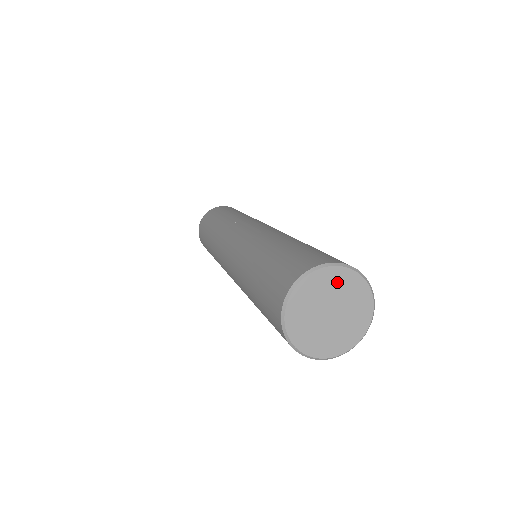
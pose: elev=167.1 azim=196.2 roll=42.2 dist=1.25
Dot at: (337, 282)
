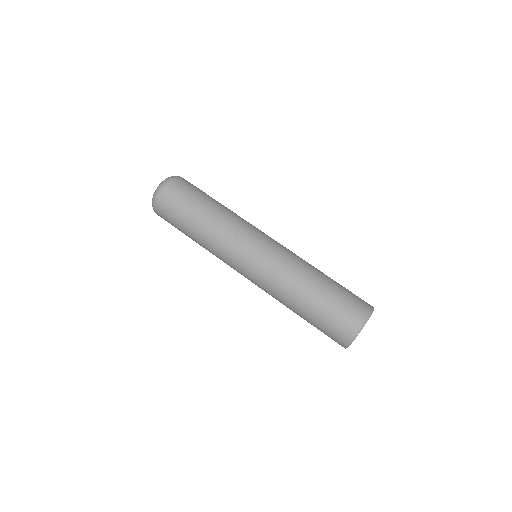
Dot at: occluded
